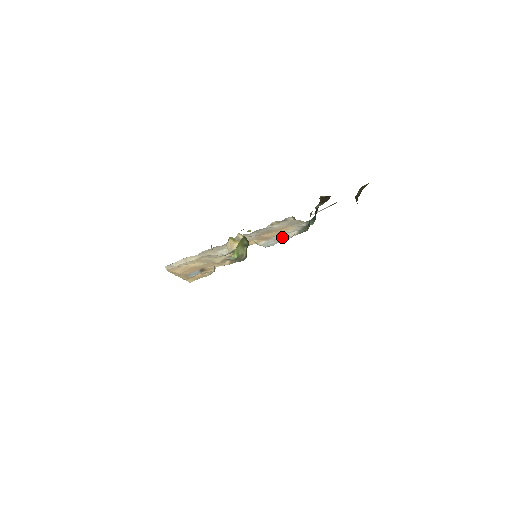
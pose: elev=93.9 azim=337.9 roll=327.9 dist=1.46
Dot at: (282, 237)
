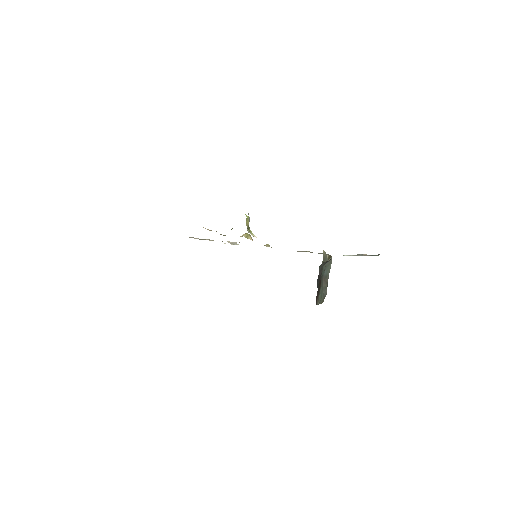
Dot at: occluded
